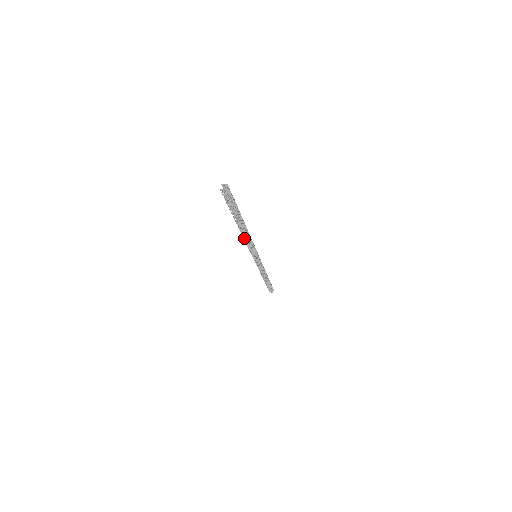
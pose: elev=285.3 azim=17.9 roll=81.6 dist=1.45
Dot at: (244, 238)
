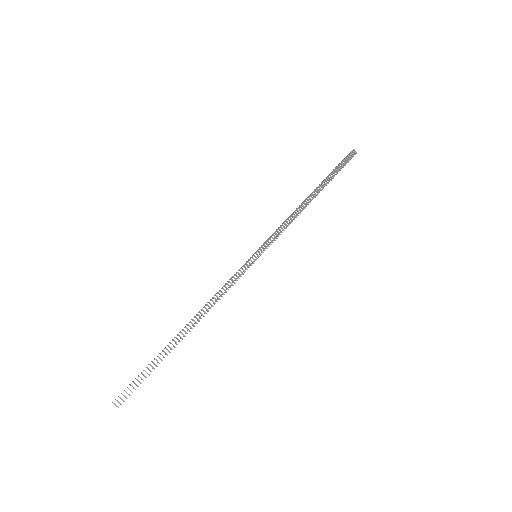
Dot at: (211, 306)
